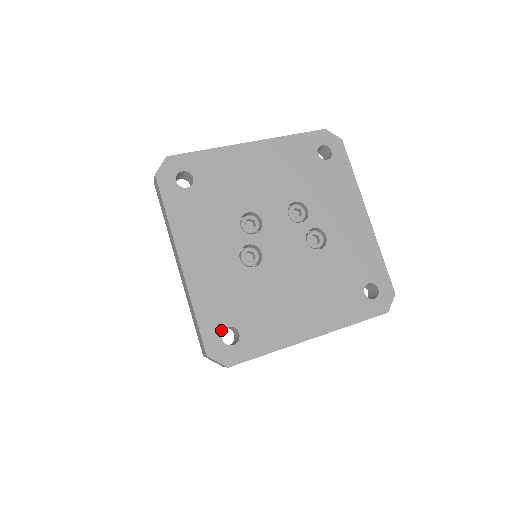
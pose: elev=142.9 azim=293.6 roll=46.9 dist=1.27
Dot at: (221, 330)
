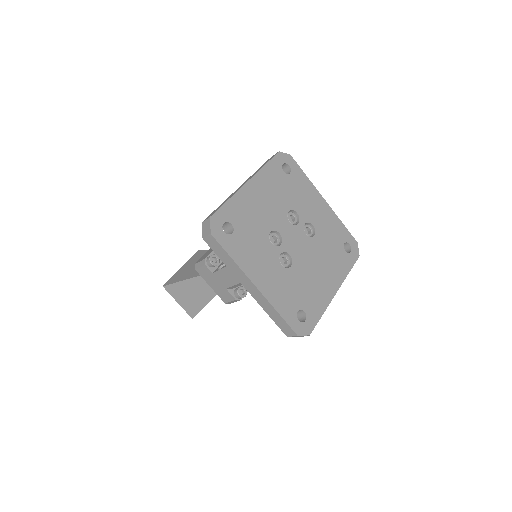
Dot at: (296, 315)
